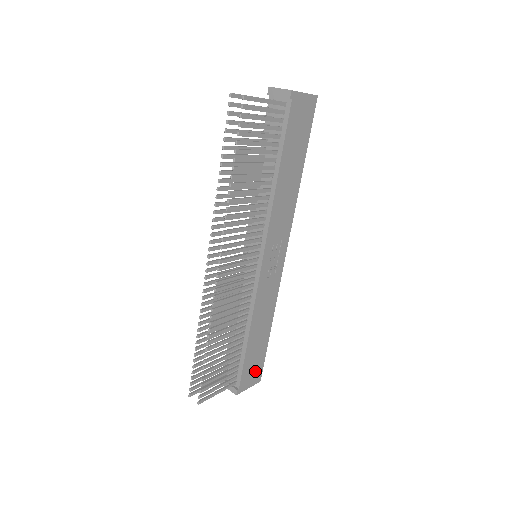
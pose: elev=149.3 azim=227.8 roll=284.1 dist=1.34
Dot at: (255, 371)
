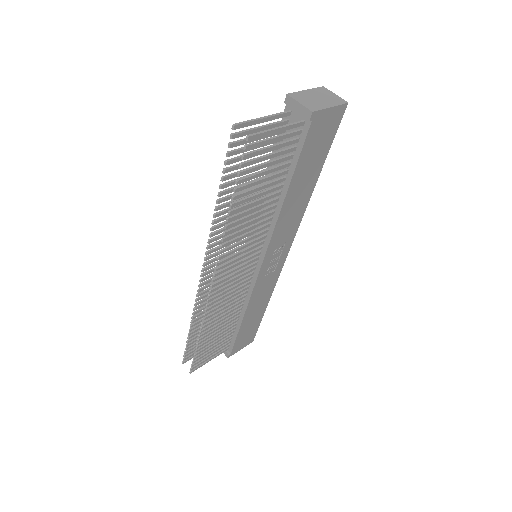
Dot at: (248, 337)
